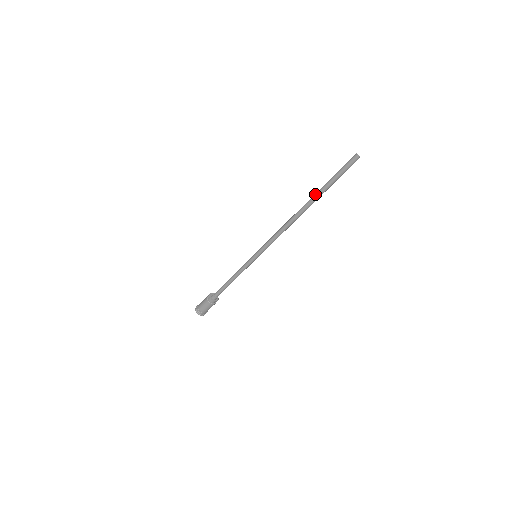
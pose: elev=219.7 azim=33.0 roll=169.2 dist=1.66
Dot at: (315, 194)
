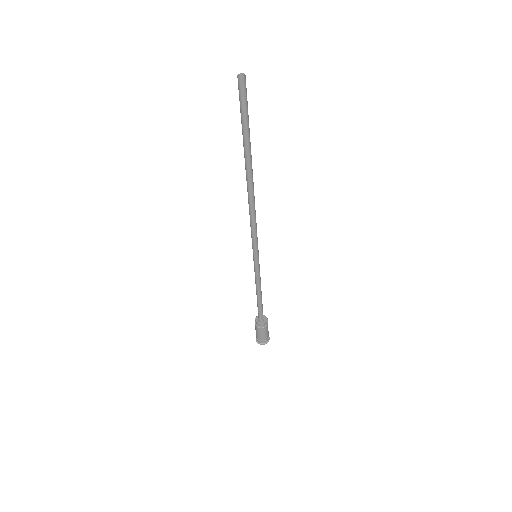
Dot at: occluded
